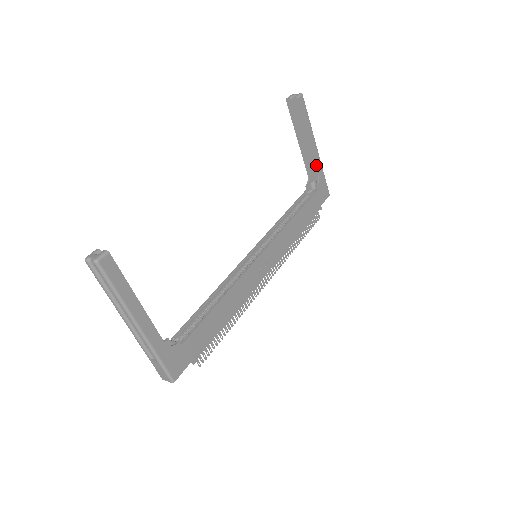
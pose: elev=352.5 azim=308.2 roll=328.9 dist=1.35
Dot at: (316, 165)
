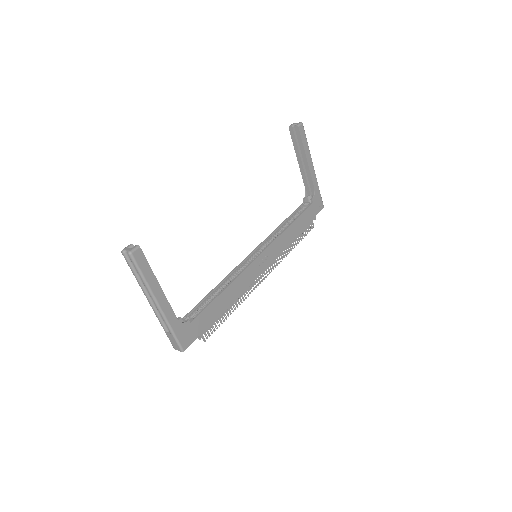
Dot at: (312, 182)
